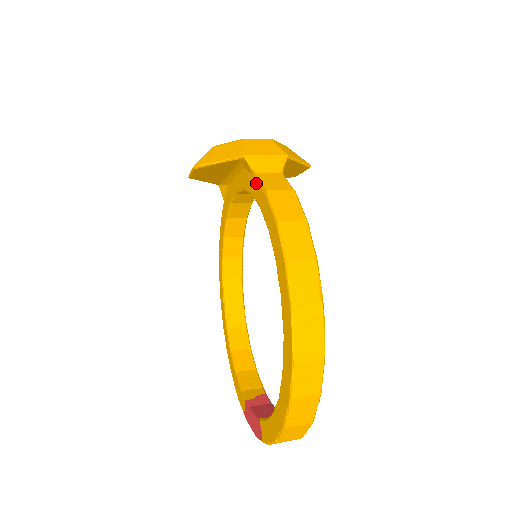
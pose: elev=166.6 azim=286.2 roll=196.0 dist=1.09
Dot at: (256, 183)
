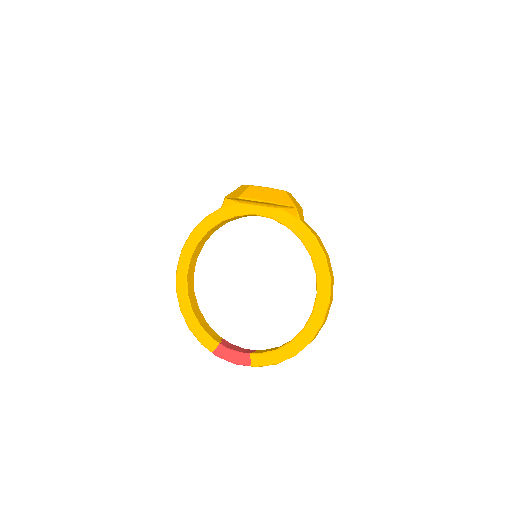
Dot at: (301, 226)
